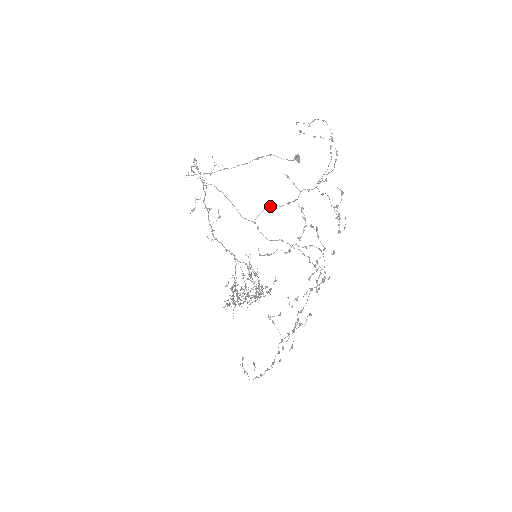
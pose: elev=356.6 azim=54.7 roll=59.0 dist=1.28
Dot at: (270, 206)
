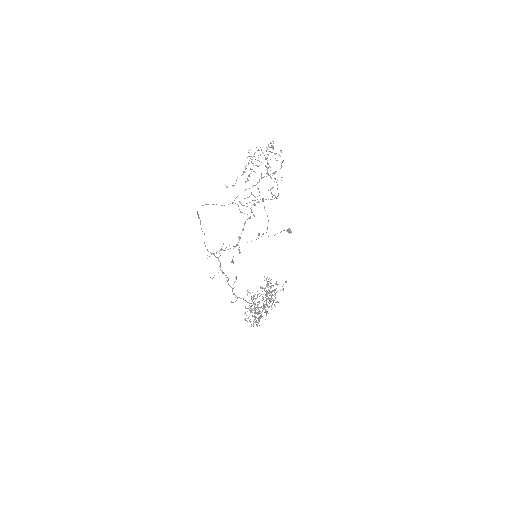
Dot at: occluded
